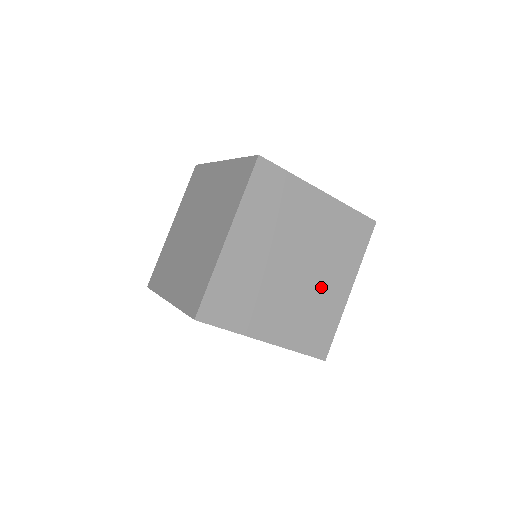
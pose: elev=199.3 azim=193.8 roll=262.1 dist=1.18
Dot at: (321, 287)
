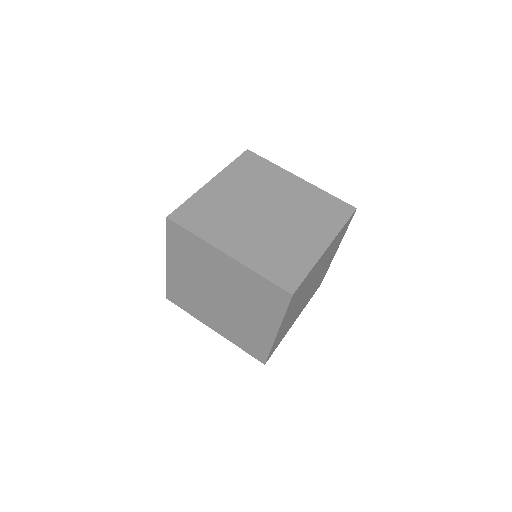
Dot at: (293, 235)
